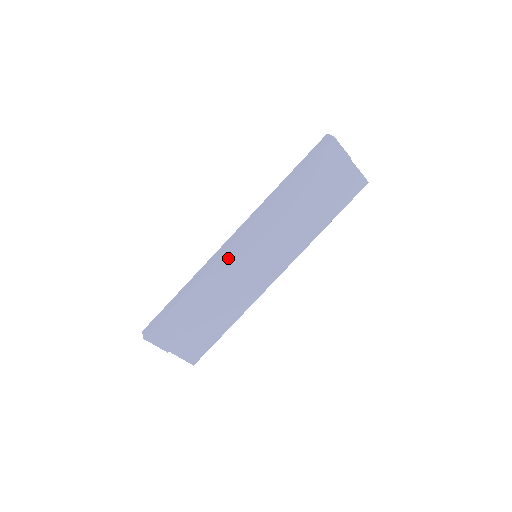
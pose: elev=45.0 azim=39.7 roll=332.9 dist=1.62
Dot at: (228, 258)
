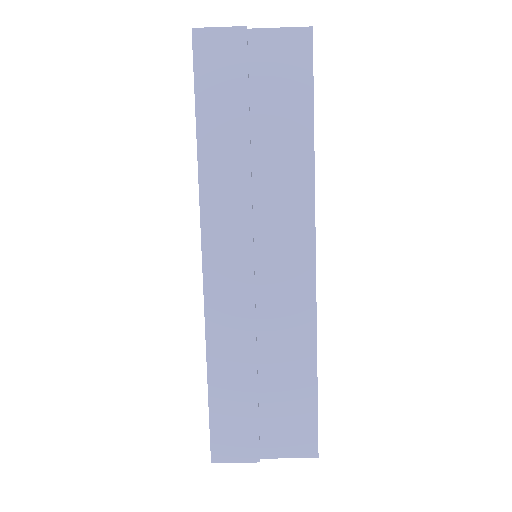
Dot at: (215, 288)
